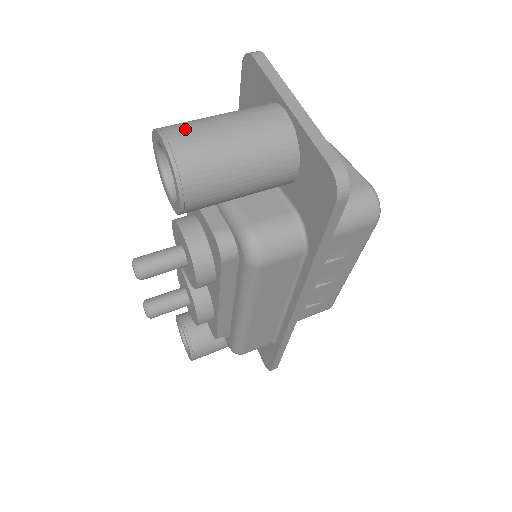
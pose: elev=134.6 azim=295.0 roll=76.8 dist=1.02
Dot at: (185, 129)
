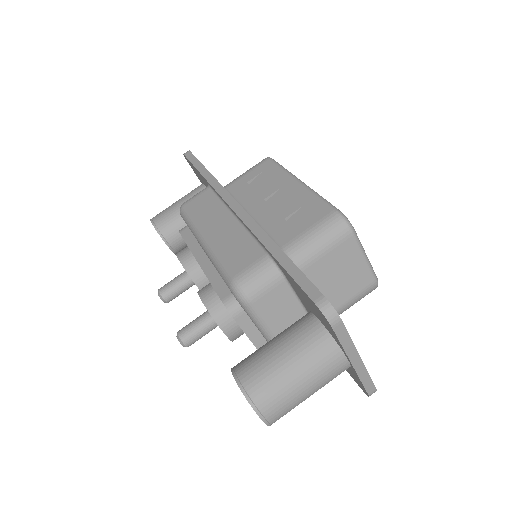
Dot at: (278, 408)
